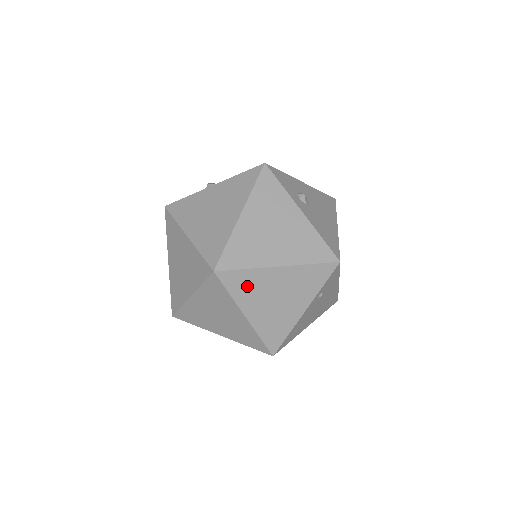
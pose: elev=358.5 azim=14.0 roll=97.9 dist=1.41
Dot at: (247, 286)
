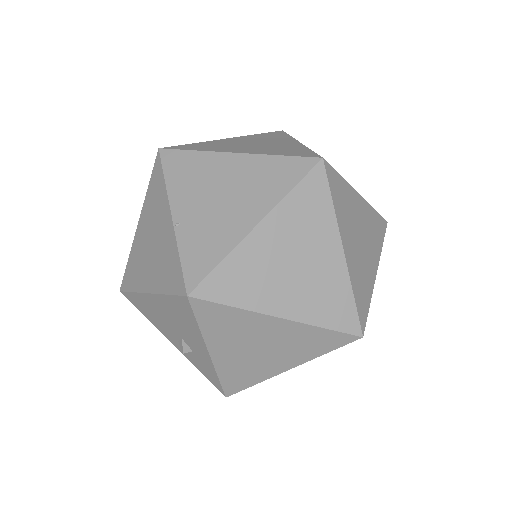
Dot at: (343, 202)
